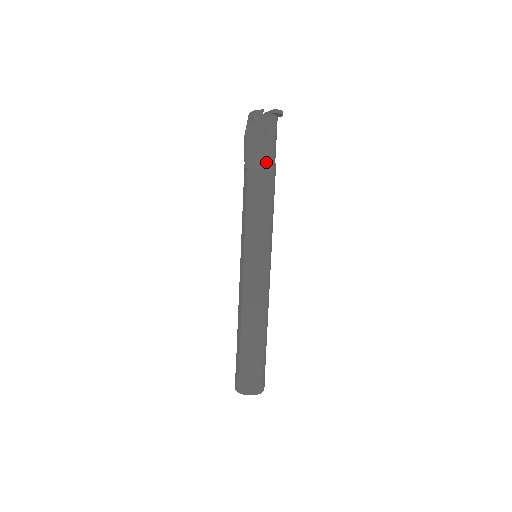
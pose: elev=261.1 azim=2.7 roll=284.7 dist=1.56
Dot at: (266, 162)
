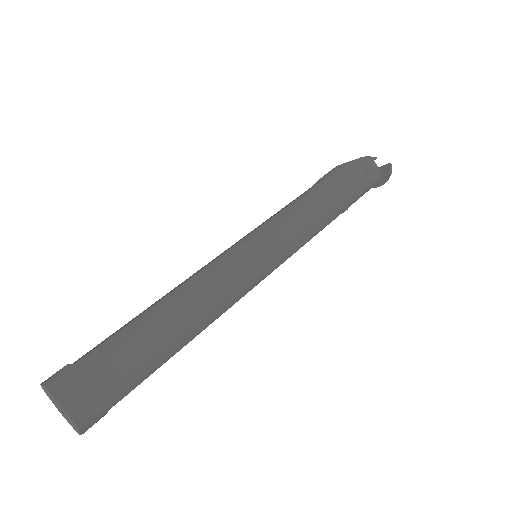
Dot at: (349, 188)
